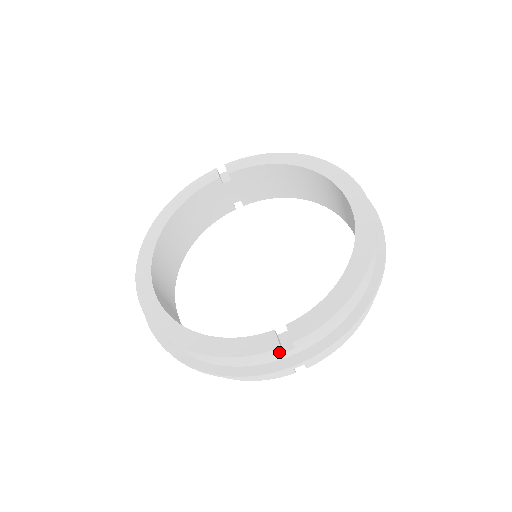
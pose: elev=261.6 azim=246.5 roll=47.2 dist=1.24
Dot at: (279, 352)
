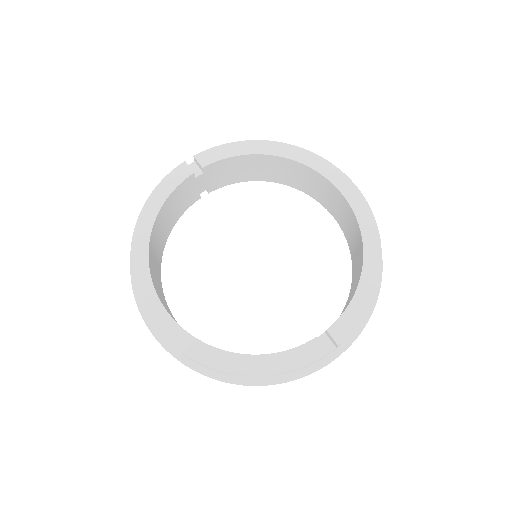
Dot at: (325, 355)
